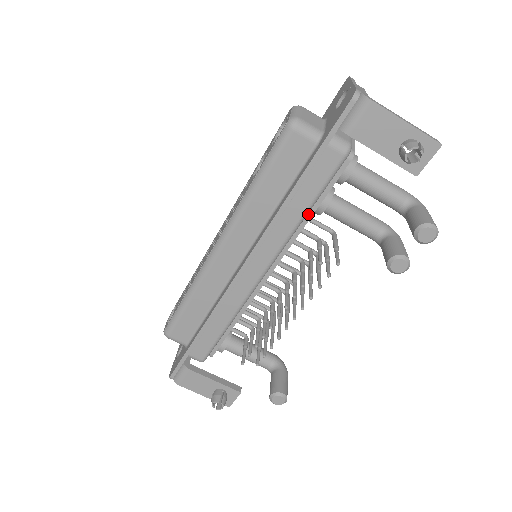
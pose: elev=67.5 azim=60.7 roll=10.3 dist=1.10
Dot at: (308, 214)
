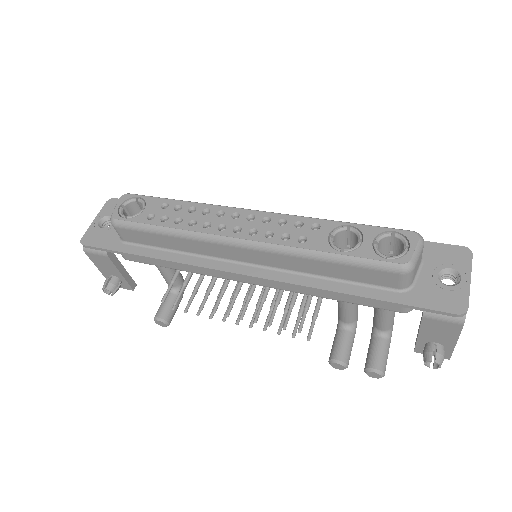
Dot at: occluded
